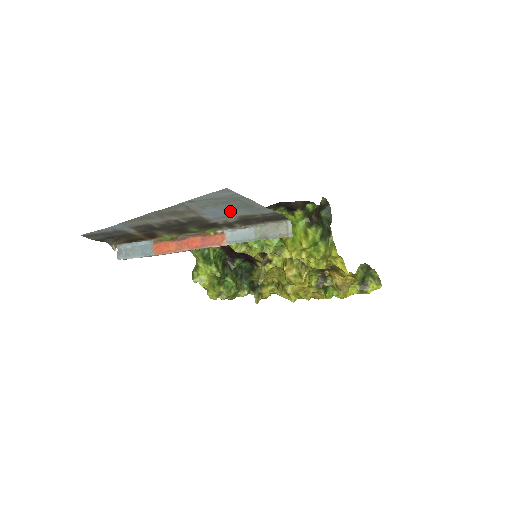
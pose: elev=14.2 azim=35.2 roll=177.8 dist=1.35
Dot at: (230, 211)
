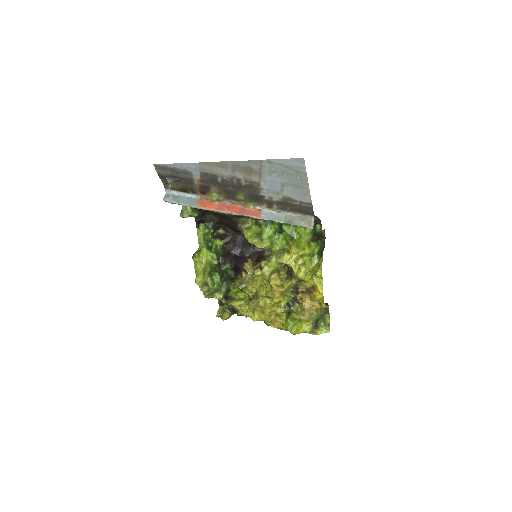
Dot at: (284, 187)
